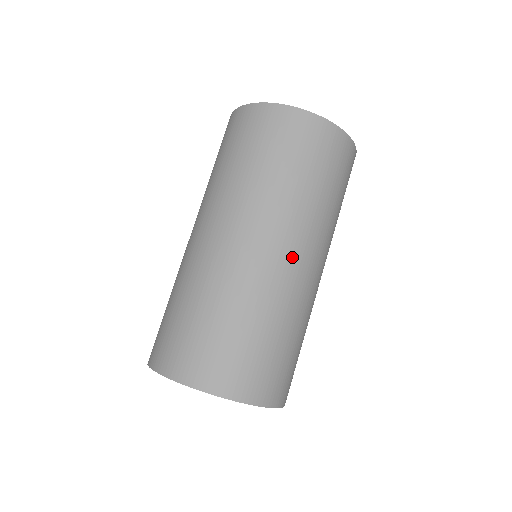
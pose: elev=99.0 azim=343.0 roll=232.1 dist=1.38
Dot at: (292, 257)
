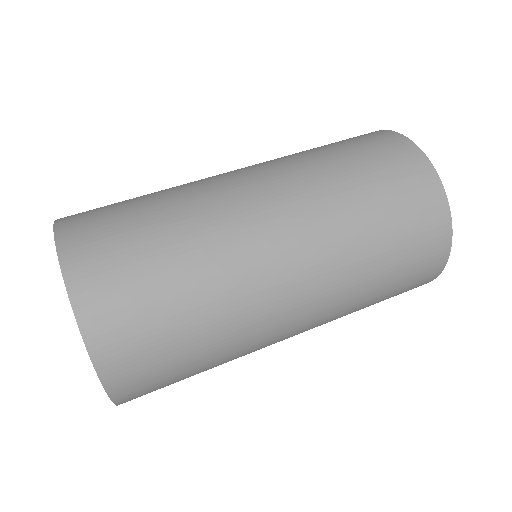
Dot at: (285, 259)
